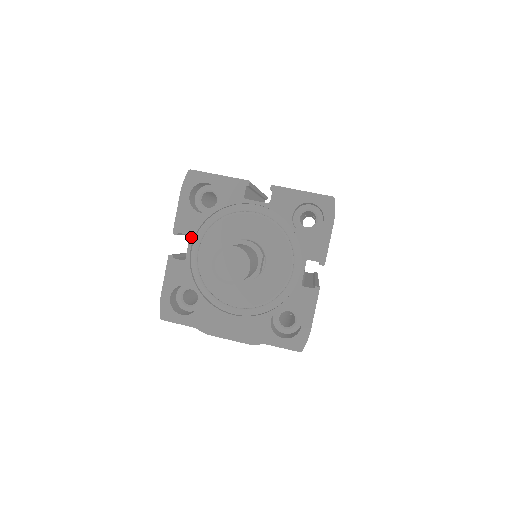
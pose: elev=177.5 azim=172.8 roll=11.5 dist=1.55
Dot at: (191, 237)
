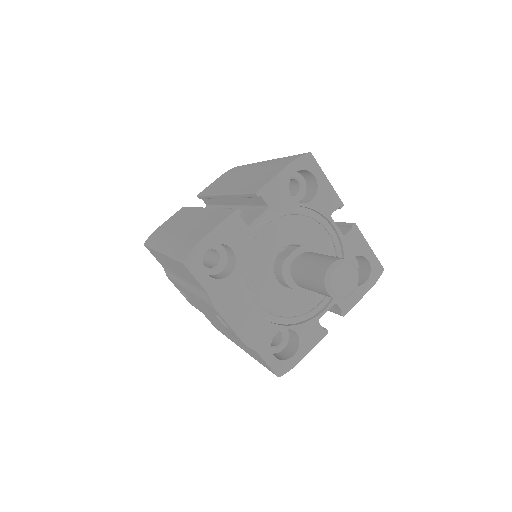
Dot at: (269, 210)
